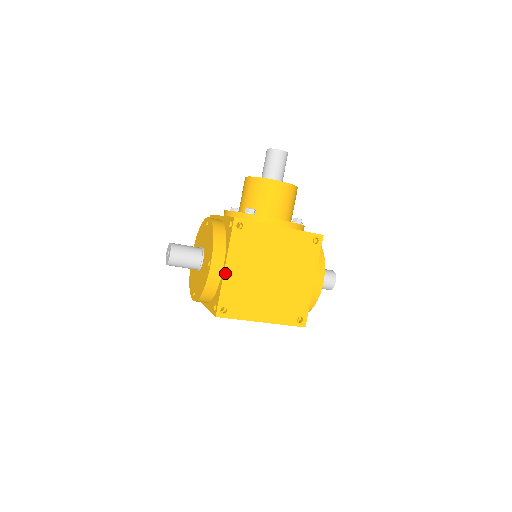
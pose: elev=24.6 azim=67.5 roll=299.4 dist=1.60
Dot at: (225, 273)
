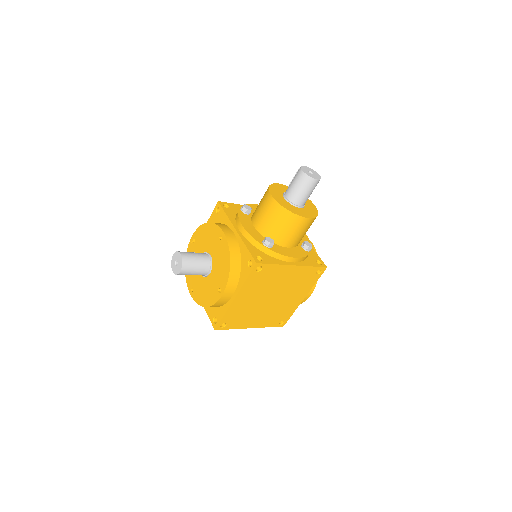
Dot at: (233, 302)
